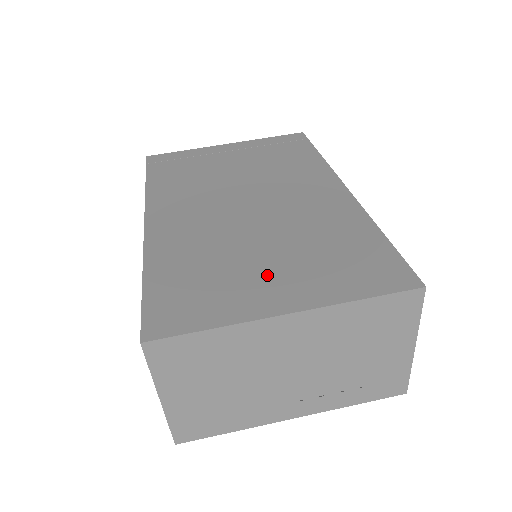
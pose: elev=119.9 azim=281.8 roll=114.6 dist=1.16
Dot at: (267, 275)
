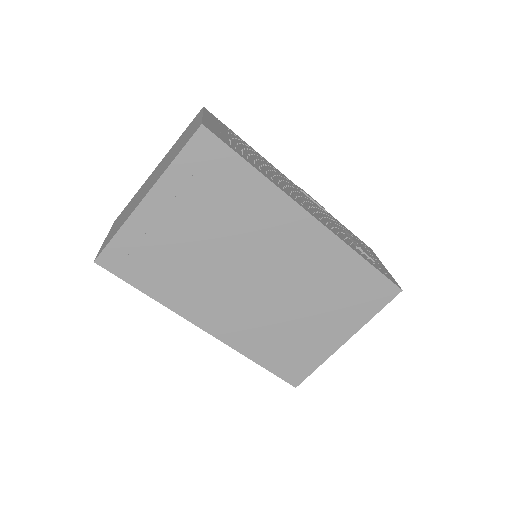
Dot at: (320, 327)
